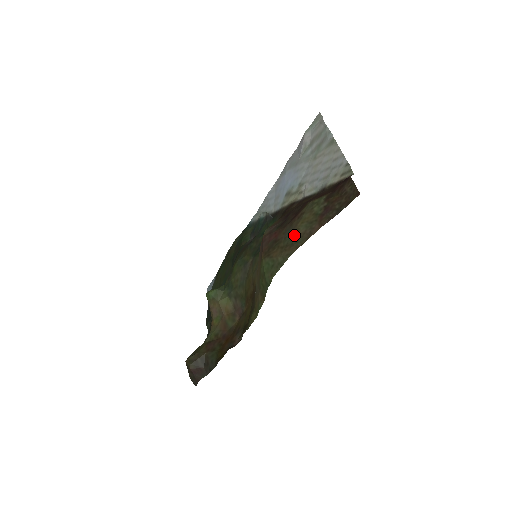
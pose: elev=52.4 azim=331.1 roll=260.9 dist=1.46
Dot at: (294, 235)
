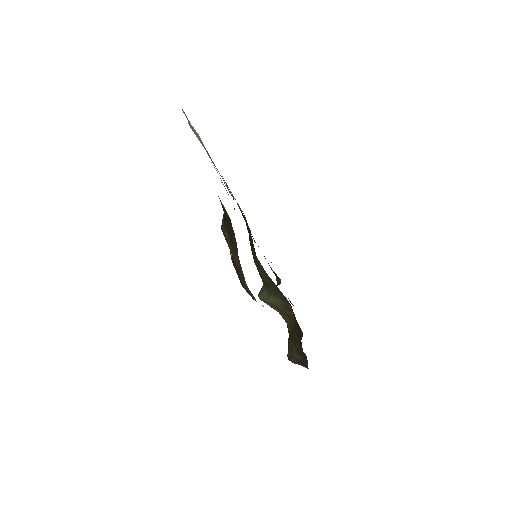
Dot at: (236, 265)
